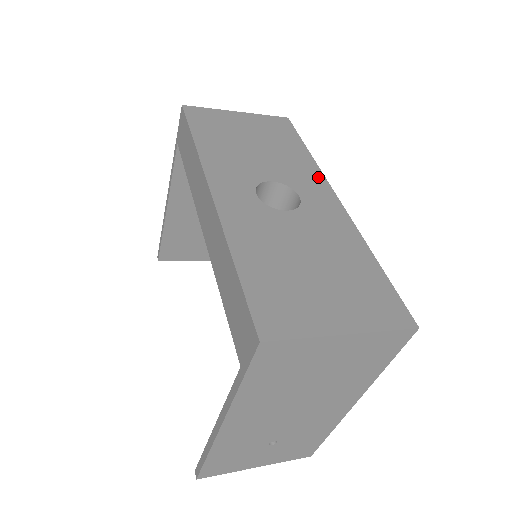
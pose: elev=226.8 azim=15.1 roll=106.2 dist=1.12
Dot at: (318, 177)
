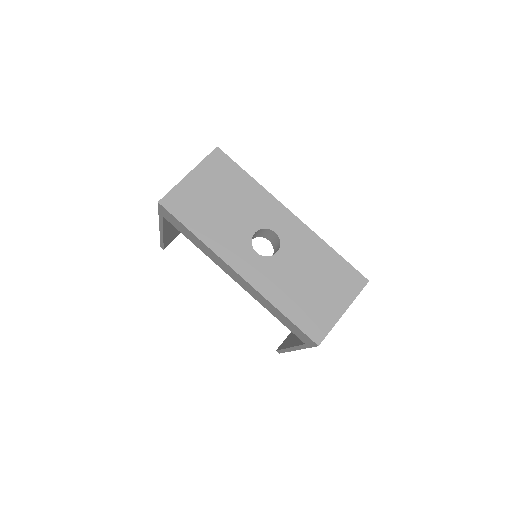
Dot at: (273, 202)
